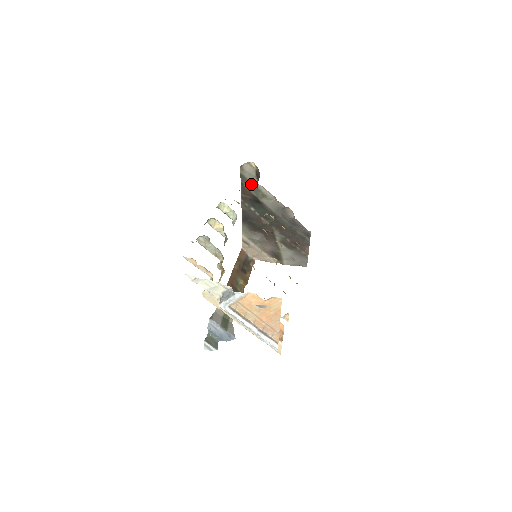
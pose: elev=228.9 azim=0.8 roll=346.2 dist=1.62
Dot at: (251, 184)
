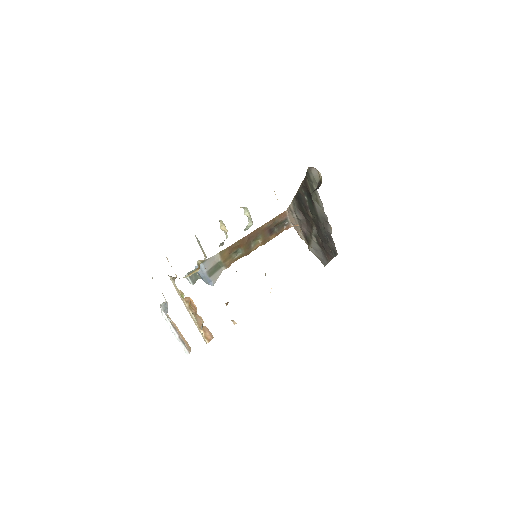
Dot at: (312, 184)
